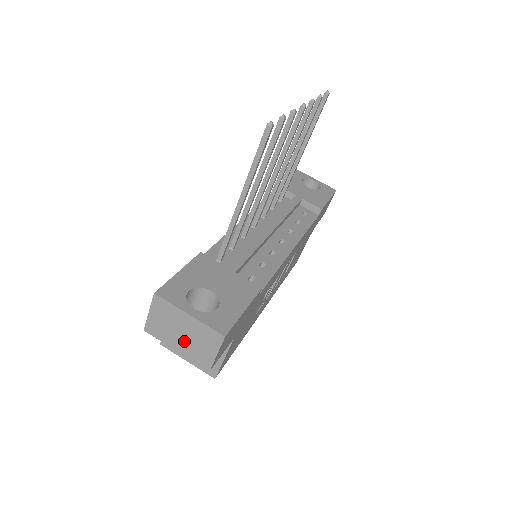
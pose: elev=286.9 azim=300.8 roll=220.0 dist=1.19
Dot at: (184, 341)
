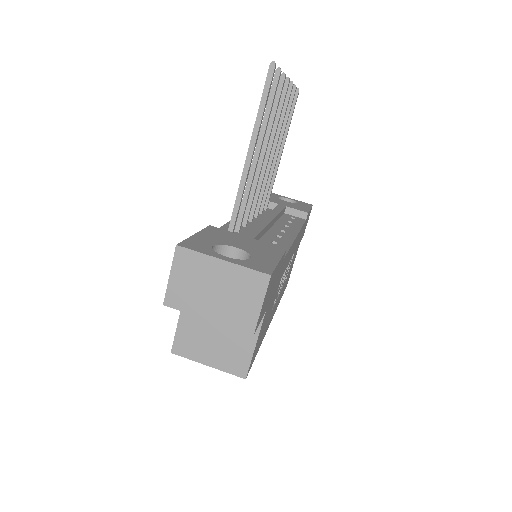
Dot at: (218, 301)
